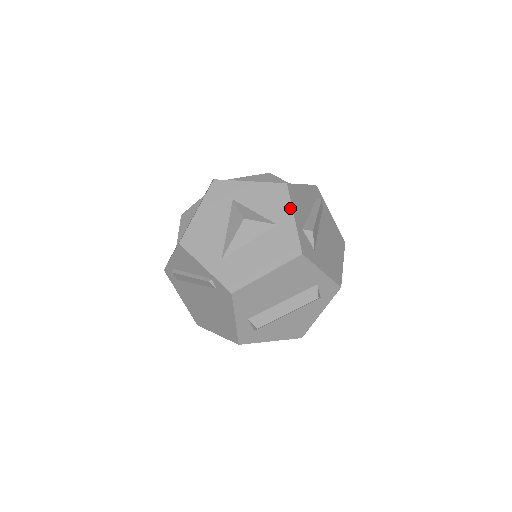
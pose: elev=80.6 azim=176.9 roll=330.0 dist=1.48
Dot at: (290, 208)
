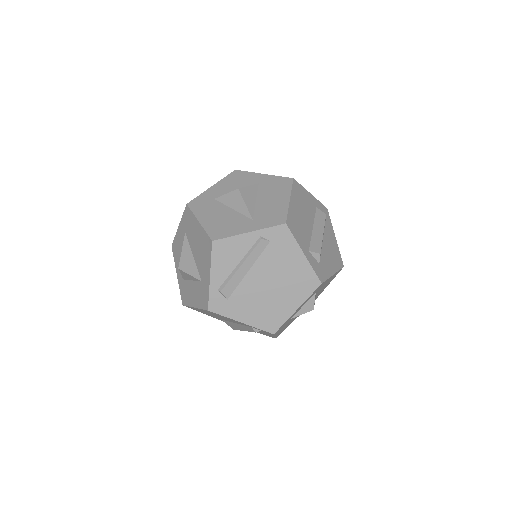
Dot at: (254, 174)
